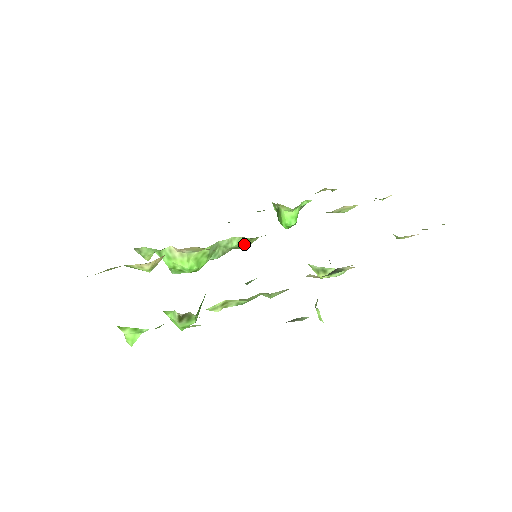
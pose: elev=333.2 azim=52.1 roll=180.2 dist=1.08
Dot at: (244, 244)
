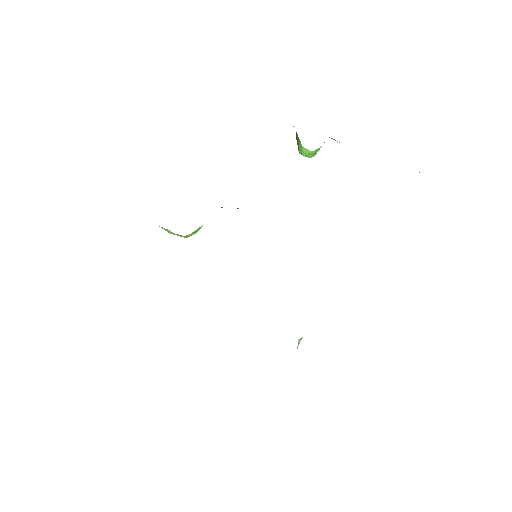
Dot at: occluded
